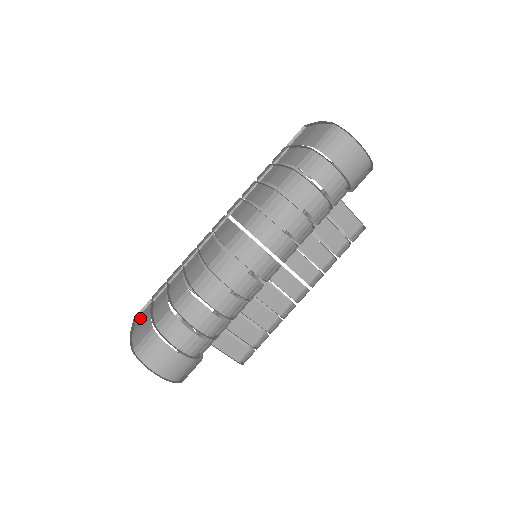
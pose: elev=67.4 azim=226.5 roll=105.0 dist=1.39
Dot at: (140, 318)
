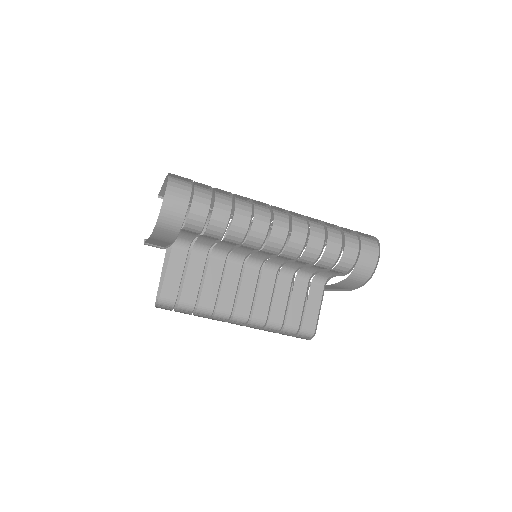
Dot at: occluded
